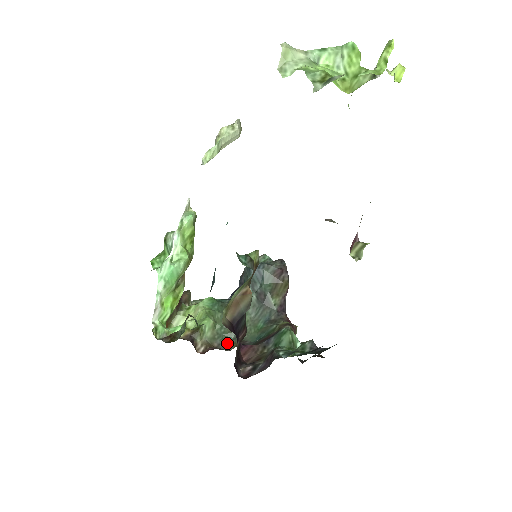
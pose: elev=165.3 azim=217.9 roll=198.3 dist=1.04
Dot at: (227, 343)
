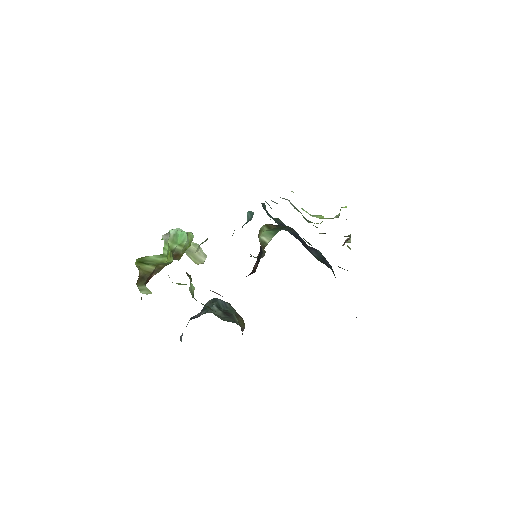
Dot at: occluded
